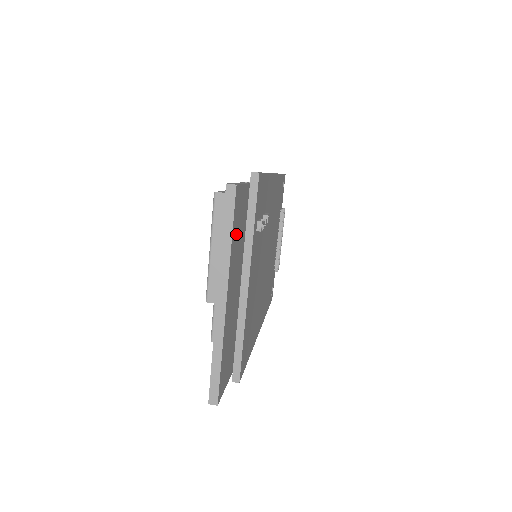
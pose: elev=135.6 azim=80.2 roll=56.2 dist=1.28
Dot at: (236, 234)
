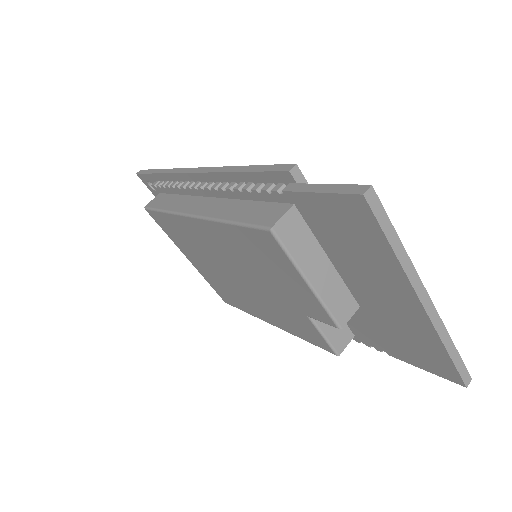
Dot at: occluded
